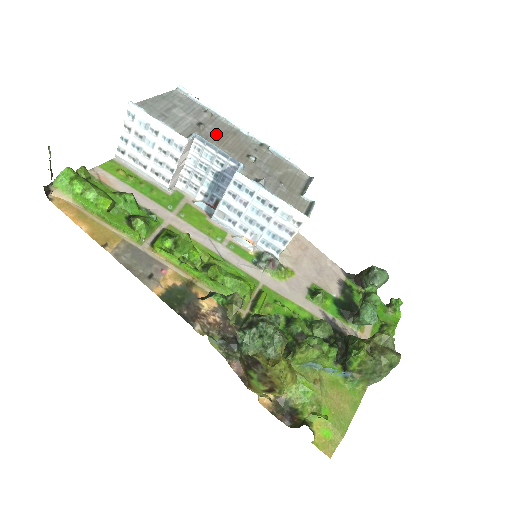
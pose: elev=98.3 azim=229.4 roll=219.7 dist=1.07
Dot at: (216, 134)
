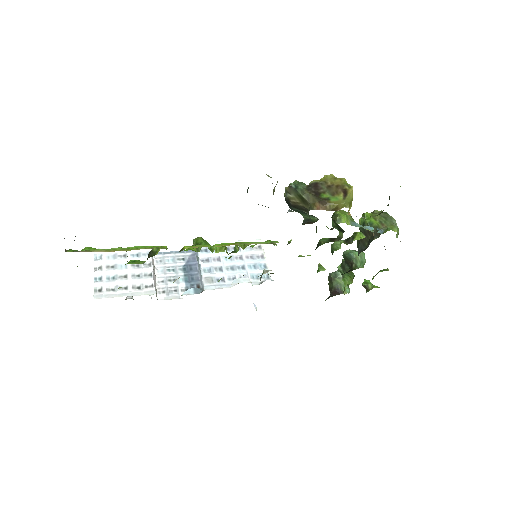
Dot at: occluded
